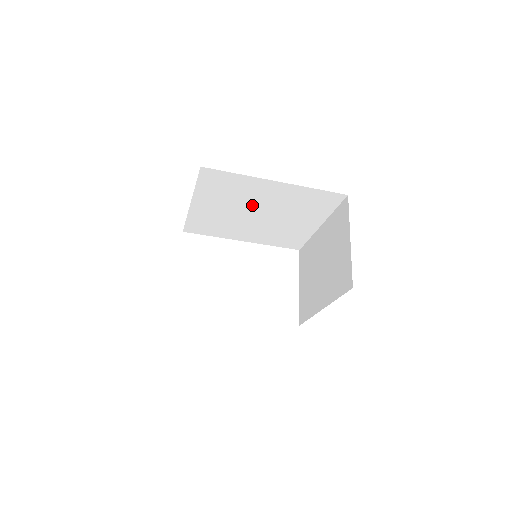
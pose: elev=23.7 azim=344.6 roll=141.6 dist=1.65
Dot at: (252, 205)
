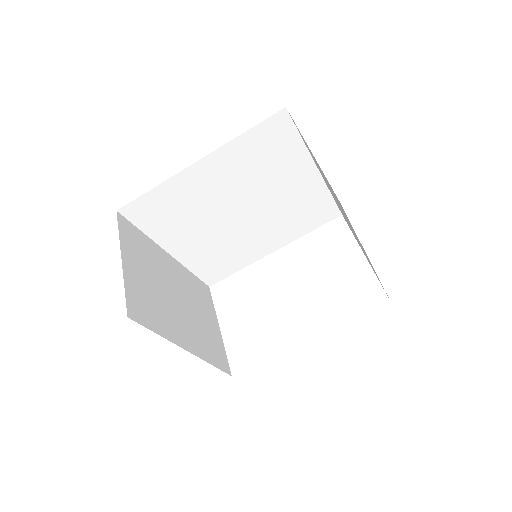
Dot at: (219, 207)
